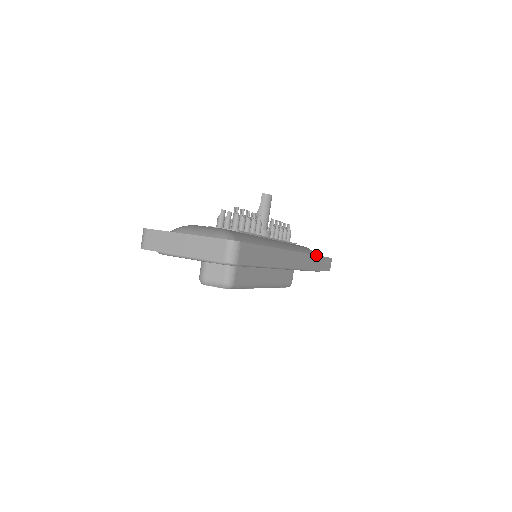
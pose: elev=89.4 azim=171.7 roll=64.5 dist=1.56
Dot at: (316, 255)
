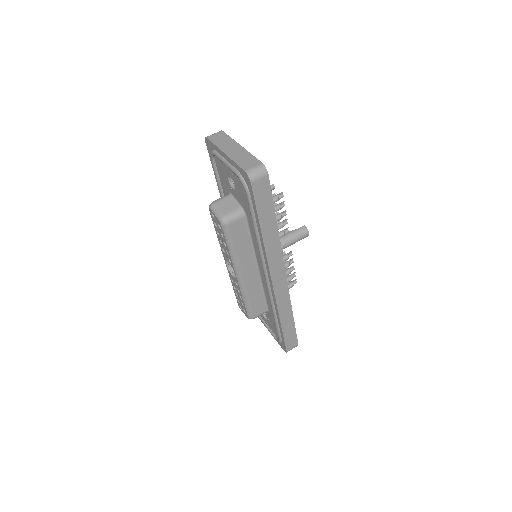
Dot at: occluded
